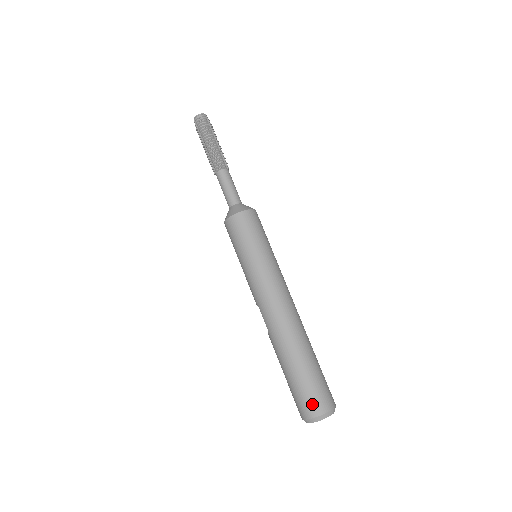
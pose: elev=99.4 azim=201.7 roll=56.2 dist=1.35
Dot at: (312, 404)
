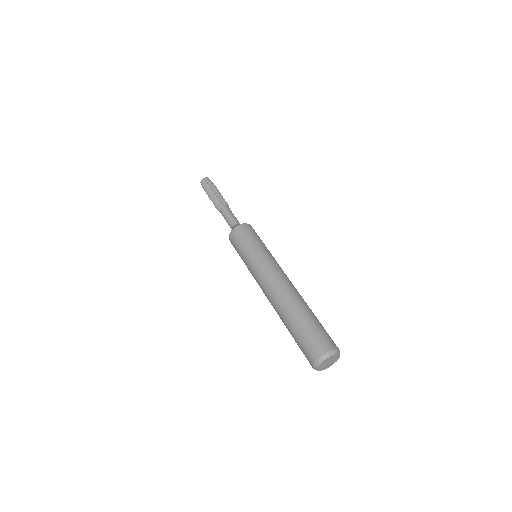
Dot at: (308, 354)
